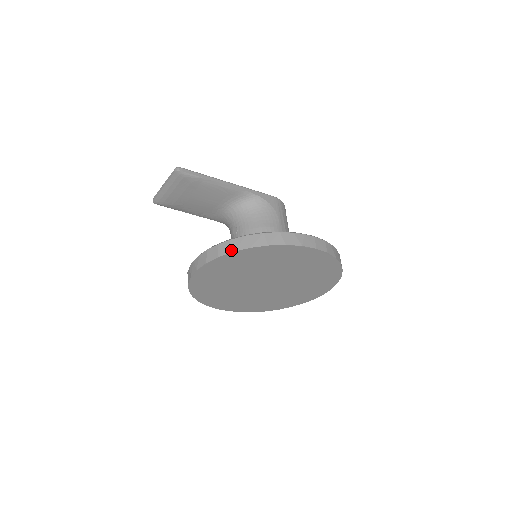
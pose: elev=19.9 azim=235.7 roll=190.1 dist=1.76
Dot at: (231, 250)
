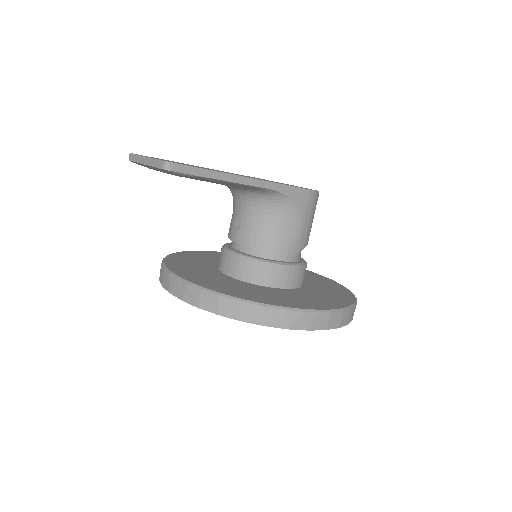
Dot at: (216, 311)
